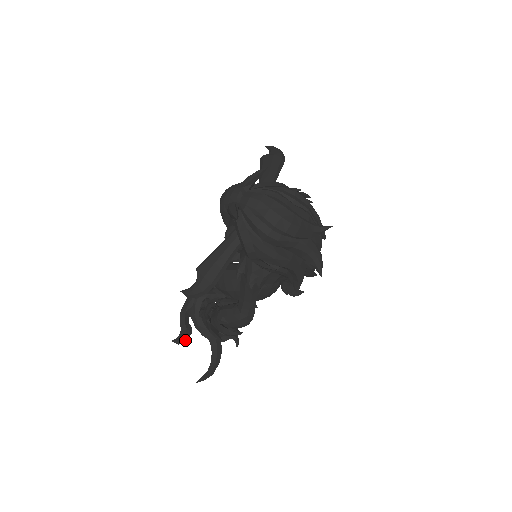
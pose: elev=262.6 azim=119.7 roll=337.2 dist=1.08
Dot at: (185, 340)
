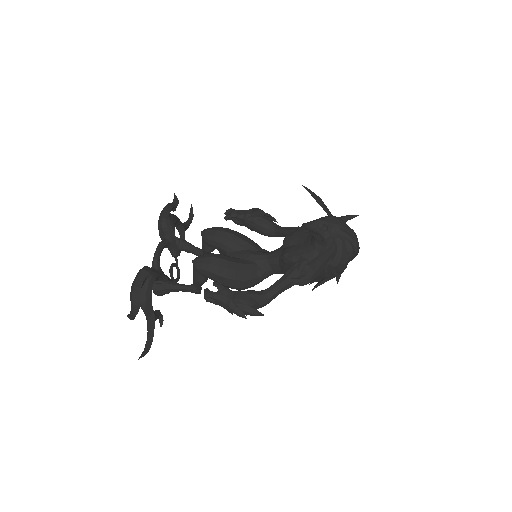
Dot at: occluded
